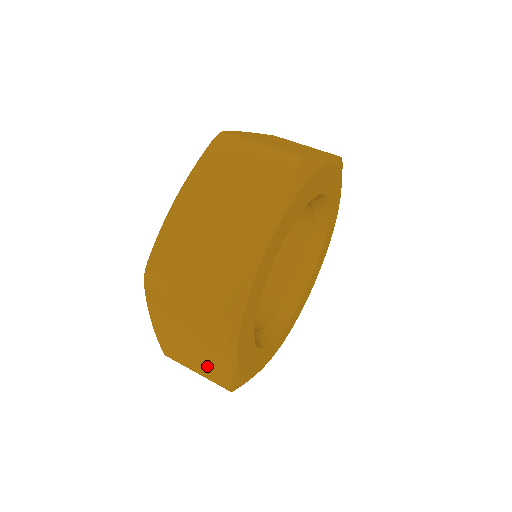
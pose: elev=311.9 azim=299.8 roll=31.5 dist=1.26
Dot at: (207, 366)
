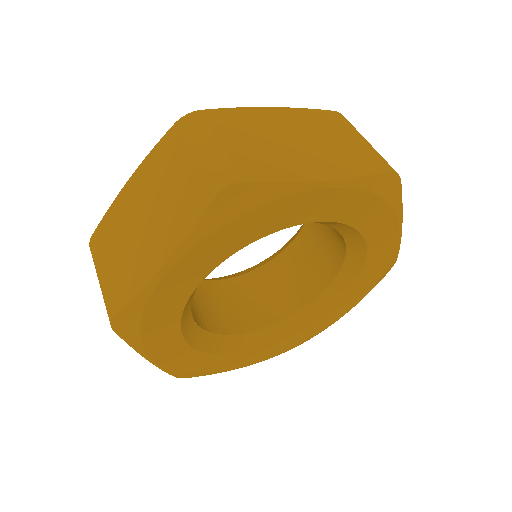
Dot at: (125, 267)
